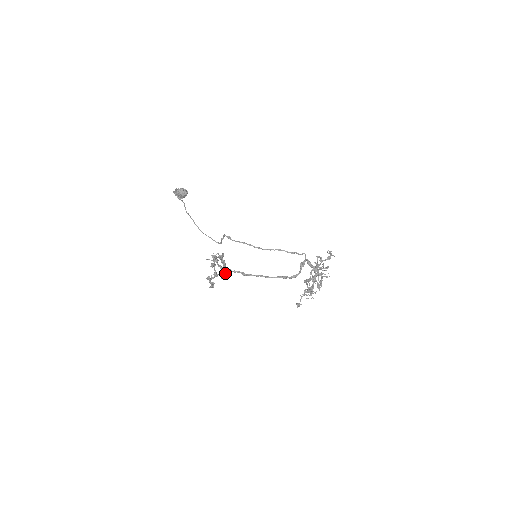
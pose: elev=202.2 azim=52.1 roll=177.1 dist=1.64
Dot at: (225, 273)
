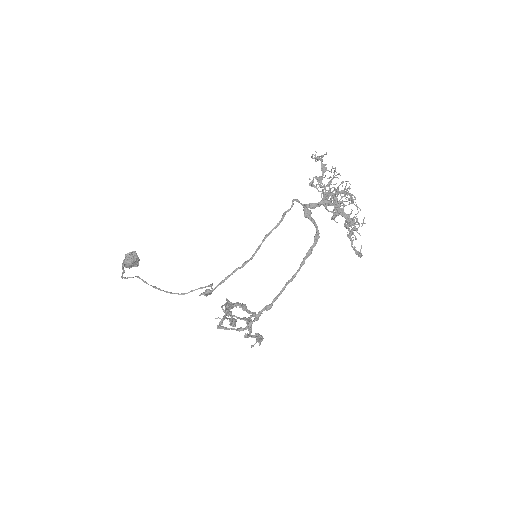
Dot at: (253, 312)
